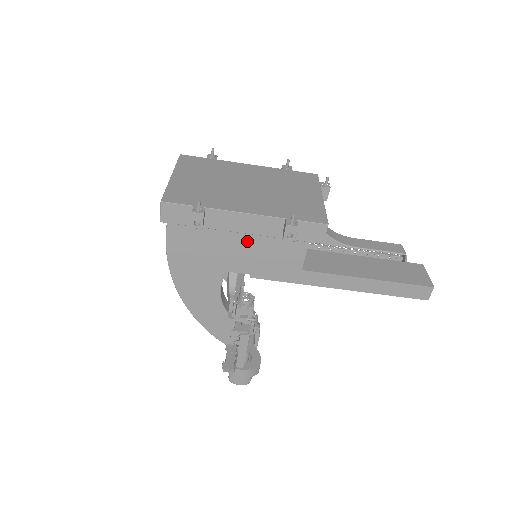
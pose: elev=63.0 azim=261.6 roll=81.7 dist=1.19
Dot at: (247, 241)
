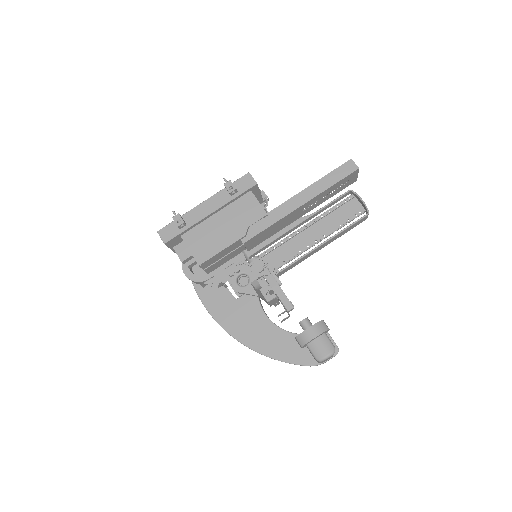
Dot at: (220, 220)
